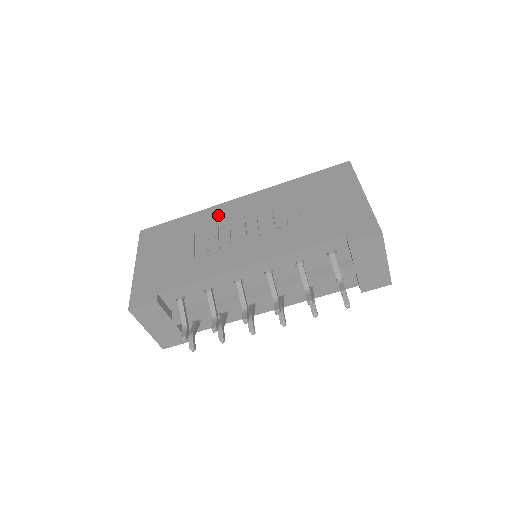
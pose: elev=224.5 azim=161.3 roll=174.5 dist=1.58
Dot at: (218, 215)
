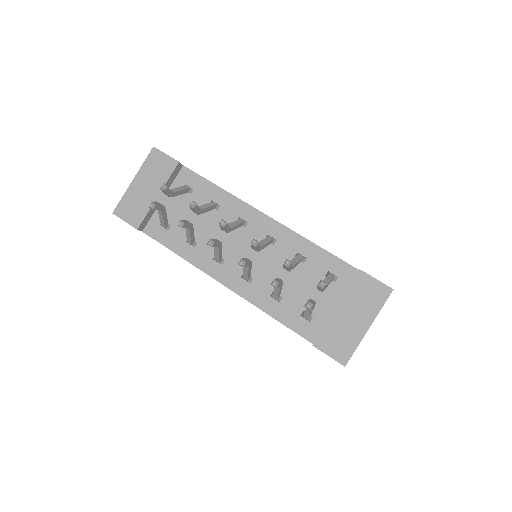
Dot at: occluded
